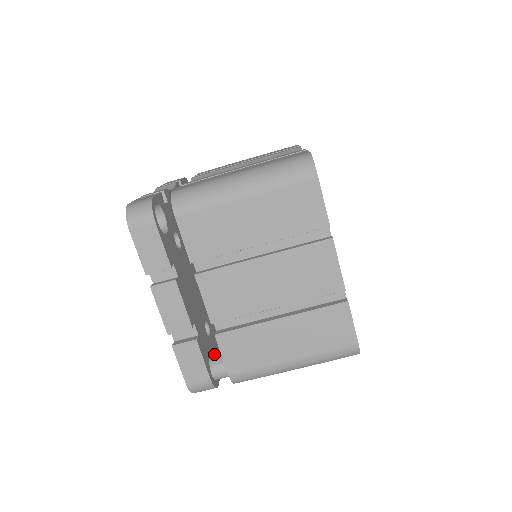
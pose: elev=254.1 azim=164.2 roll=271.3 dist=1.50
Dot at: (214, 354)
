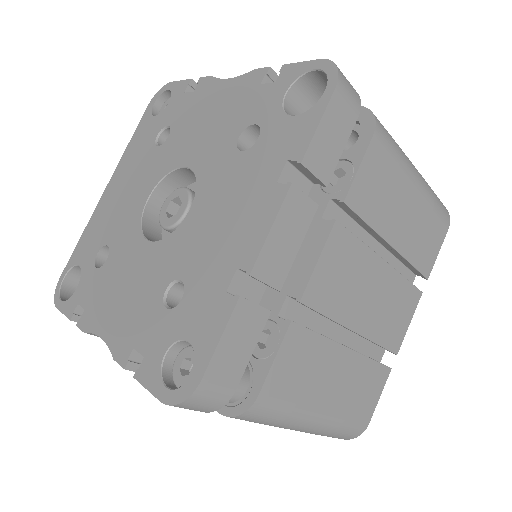
Dot at: occluded
